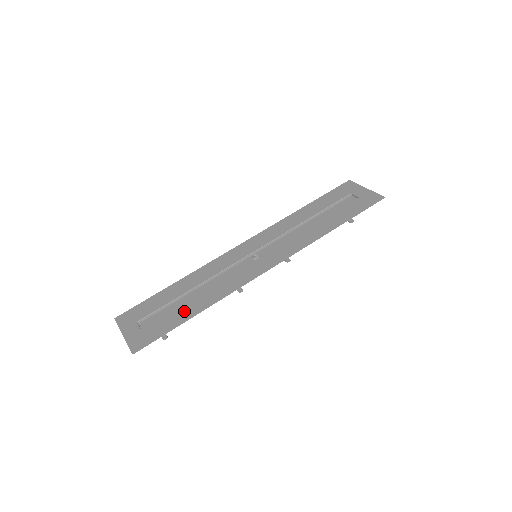
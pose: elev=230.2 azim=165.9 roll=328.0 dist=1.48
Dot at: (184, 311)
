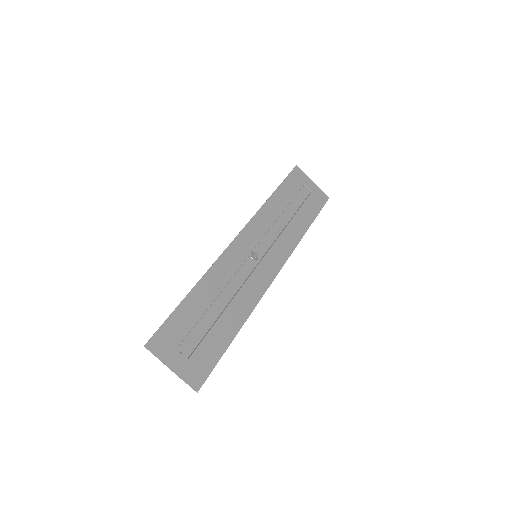
Dot at: (223, 331)
